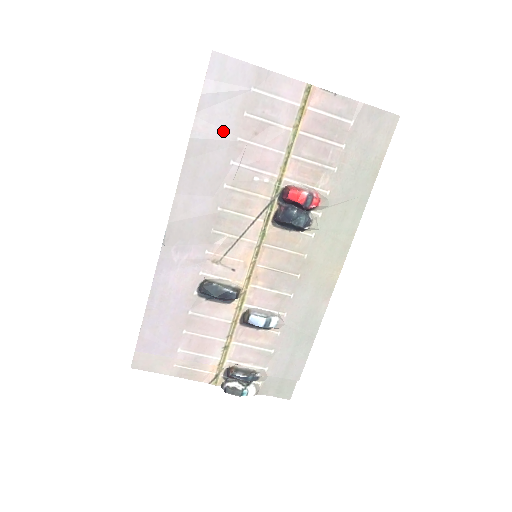
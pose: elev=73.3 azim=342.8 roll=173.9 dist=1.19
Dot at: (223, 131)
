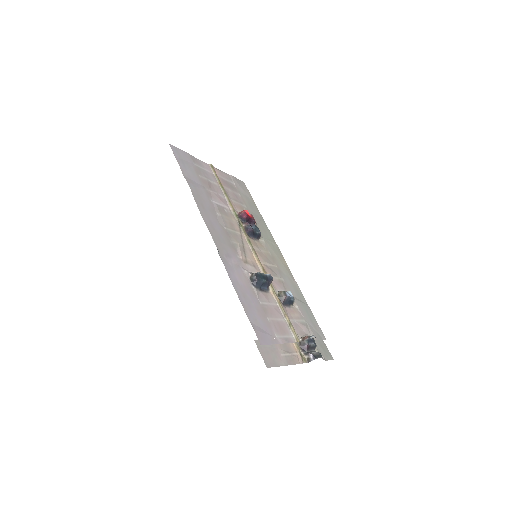
Dot at: (198, 184)
